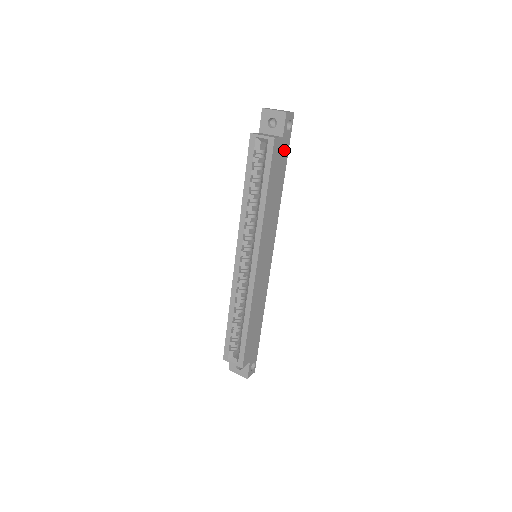
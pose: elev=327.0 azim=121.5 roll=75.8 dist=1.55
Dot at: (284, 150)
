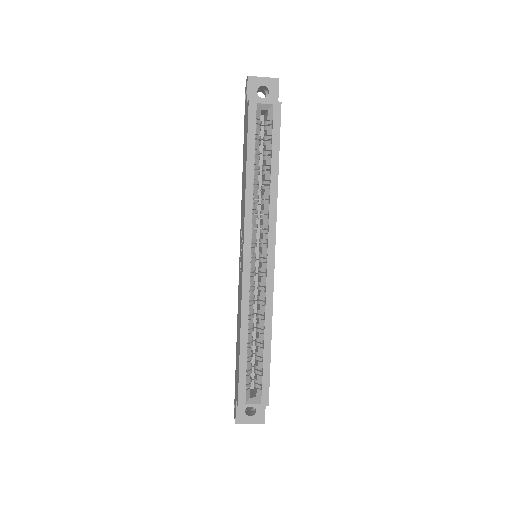
Dot at: occluded
